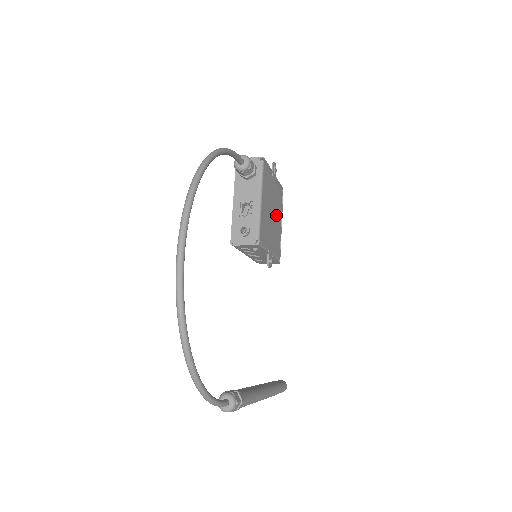
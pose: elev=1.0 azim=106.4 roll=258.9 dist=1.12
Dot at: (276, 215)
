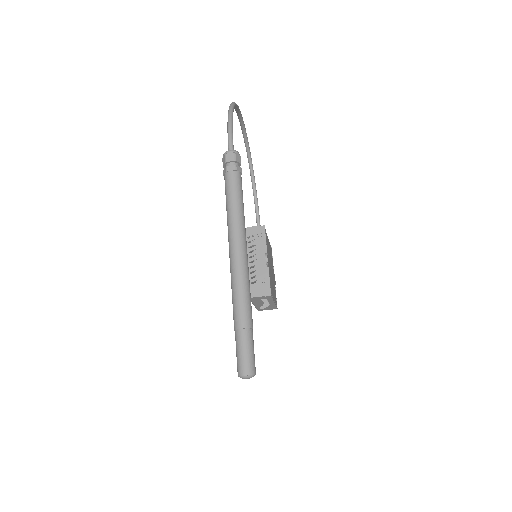
Dot at: occluded
